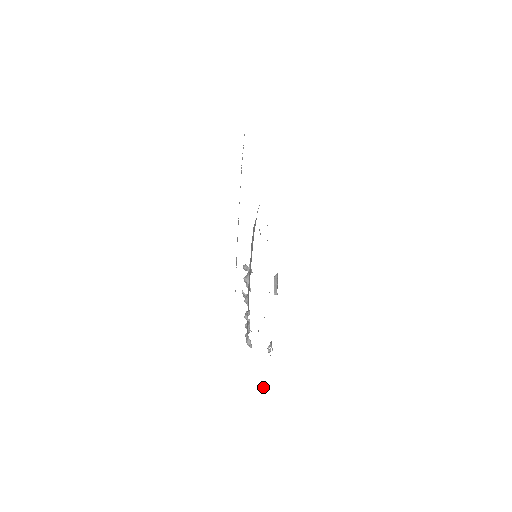
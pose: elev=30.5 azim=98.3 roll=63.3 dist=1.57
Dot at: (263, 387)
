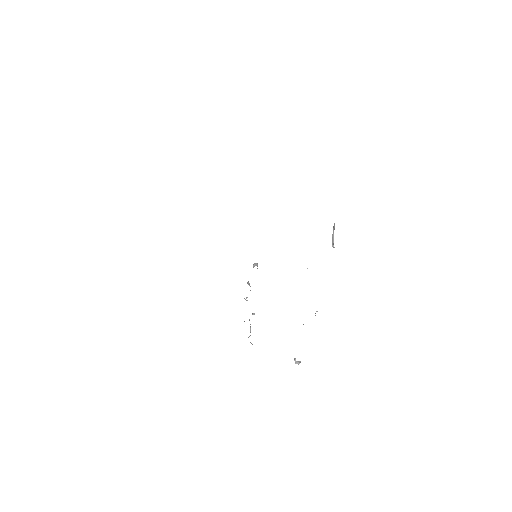
Dot at: (295, 362)
